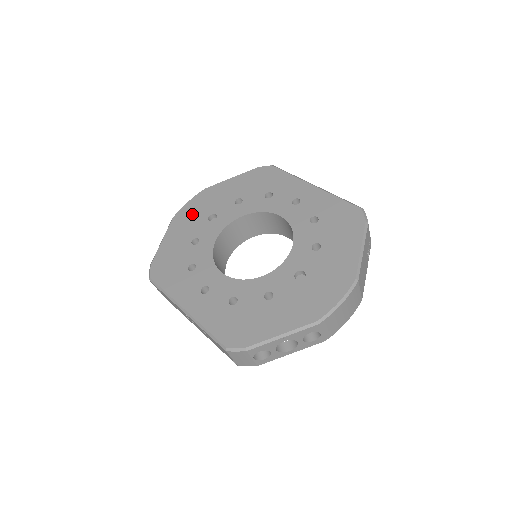
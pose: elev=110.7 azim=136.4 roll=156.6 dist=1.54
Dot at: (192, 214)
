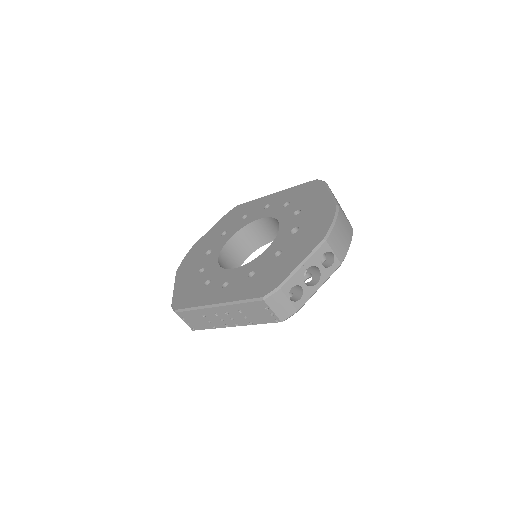
Dot at: (191, 261)
